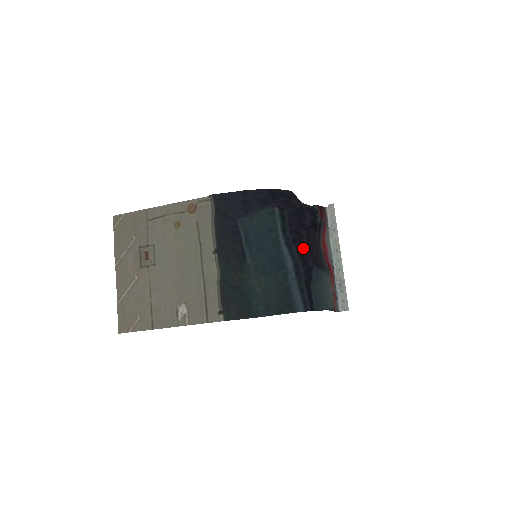
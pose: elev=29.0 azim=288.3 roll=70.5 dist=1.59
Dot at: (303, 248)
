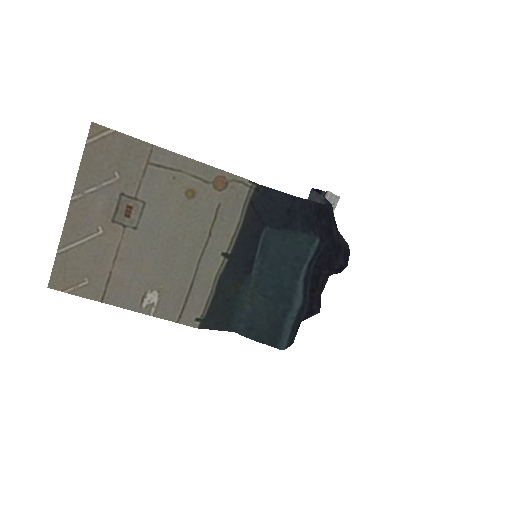
Dot at: (317, 288)
